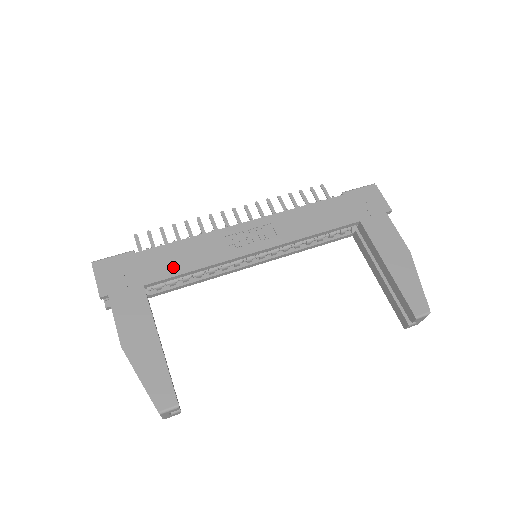
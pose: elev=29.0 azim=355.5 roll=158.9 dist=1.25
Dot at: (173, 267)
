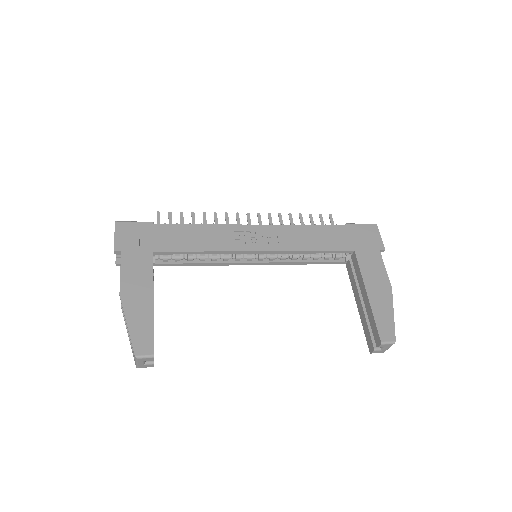
Dot at: (182, 244)
